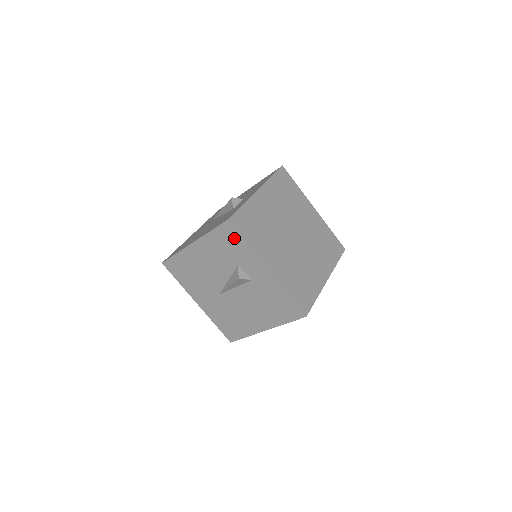
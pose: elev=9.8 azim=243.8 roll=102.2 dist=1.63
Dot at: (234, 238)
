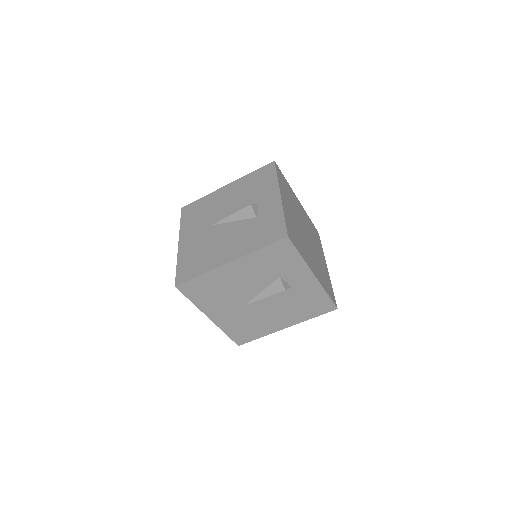
Dot at: (287, 253)
